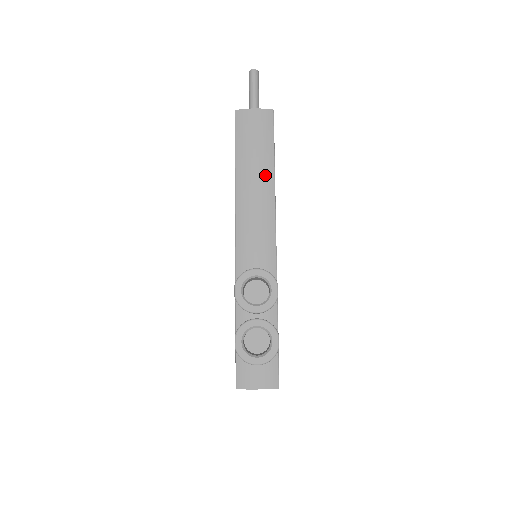
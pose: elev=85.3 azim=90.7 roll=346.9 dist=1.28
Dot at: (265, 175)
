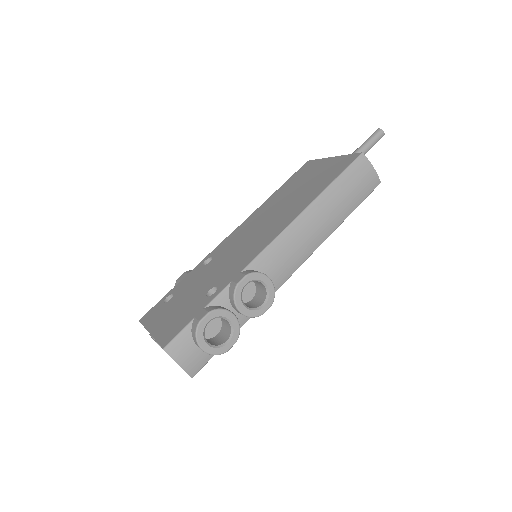
Dot at: (335, 219)
